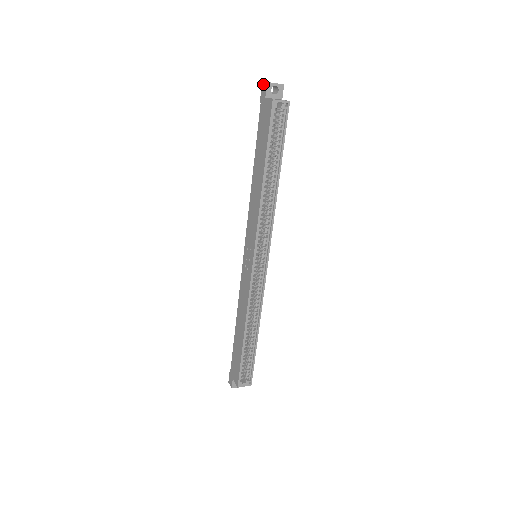
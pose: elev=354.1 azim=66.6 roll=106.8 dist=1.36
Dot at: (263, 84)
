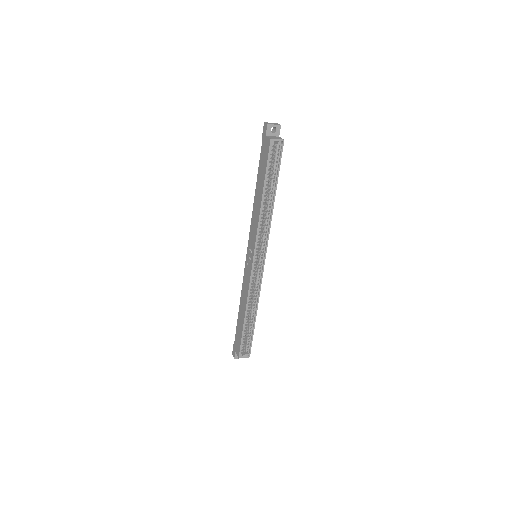
Dot at: (265, 124)
